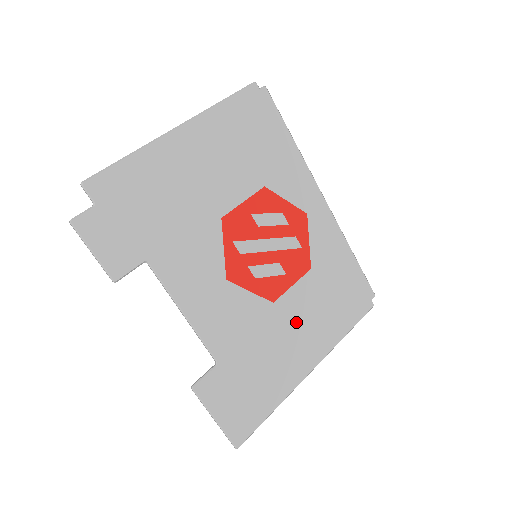
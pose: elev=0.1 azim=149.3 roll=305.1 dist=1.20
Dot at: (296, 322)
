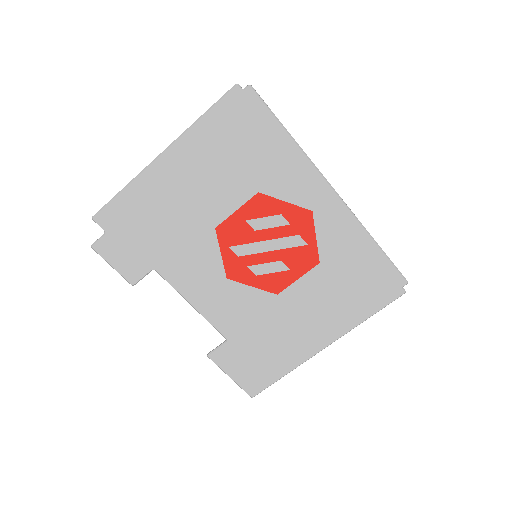
Dot at: (304, 310)
